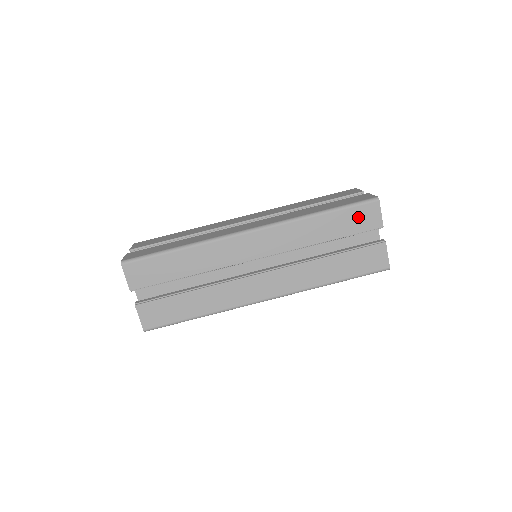
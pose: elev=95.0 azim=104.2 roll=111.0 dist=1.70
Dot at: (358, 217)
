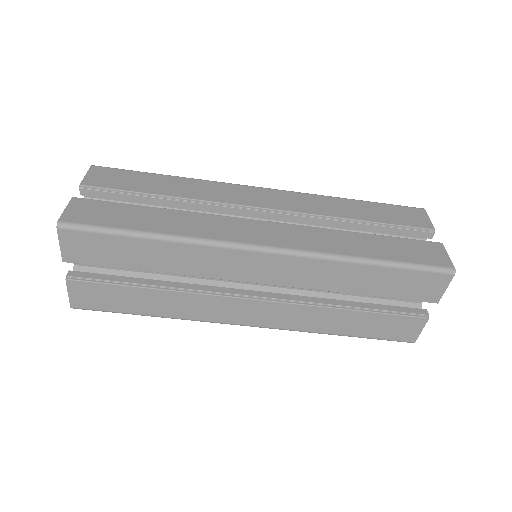
Dot at: (415, 283)
